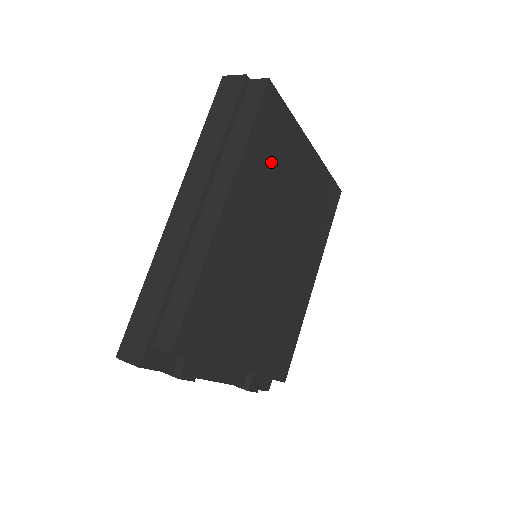
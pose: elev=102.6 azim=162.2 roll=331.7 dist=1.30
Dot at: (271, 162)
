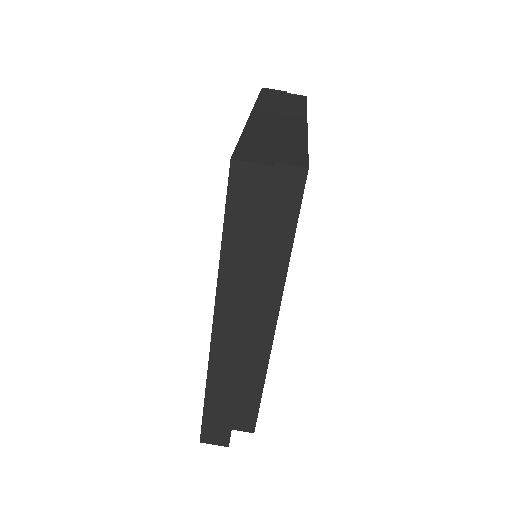
Dot at: occluded
